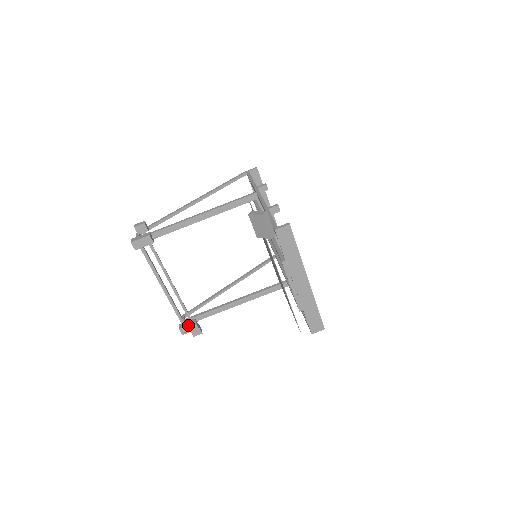
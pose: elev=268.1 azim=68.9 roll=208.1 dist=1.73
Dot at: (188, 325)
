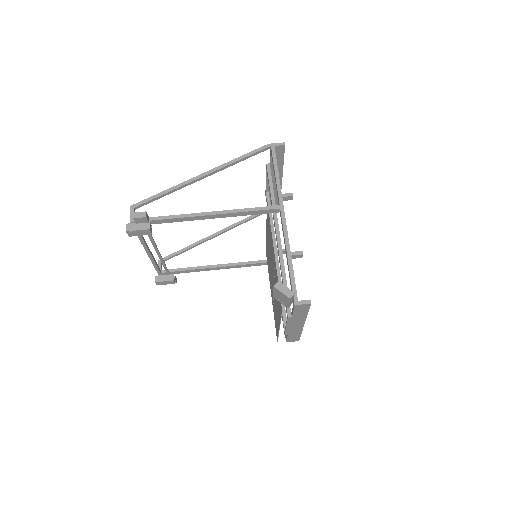
Dot at: (165, 281)
